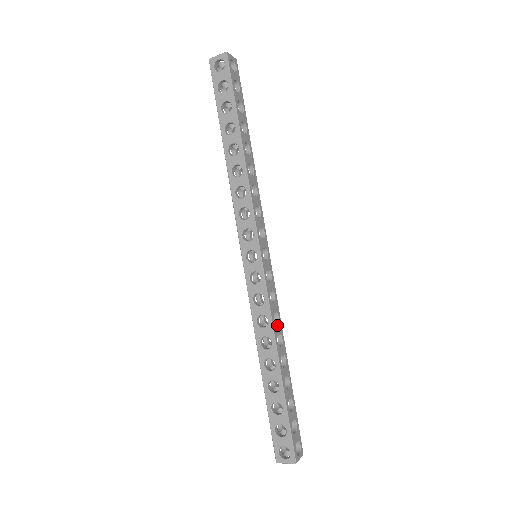
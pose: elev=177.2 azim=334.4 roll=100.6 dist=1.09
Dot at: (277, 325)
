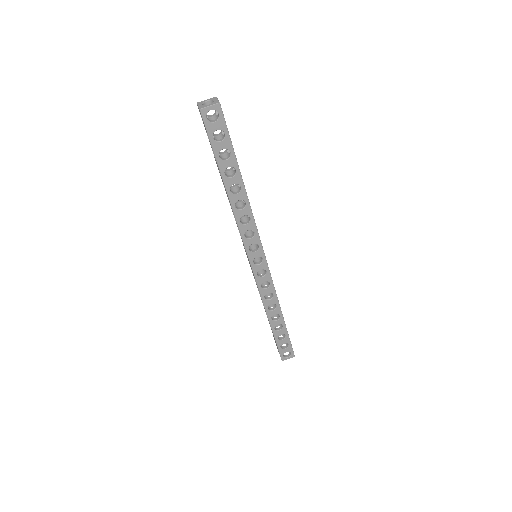
Dot at: occluded
